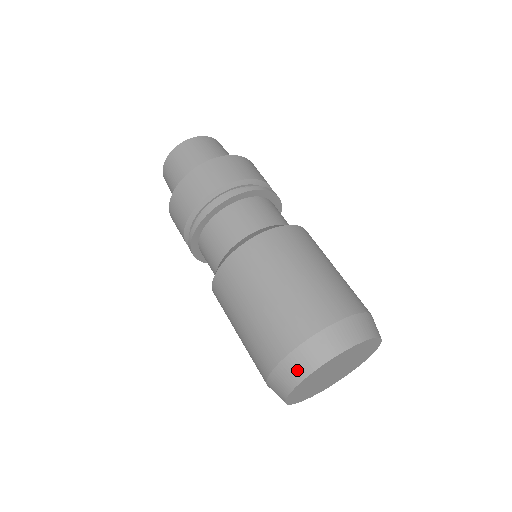
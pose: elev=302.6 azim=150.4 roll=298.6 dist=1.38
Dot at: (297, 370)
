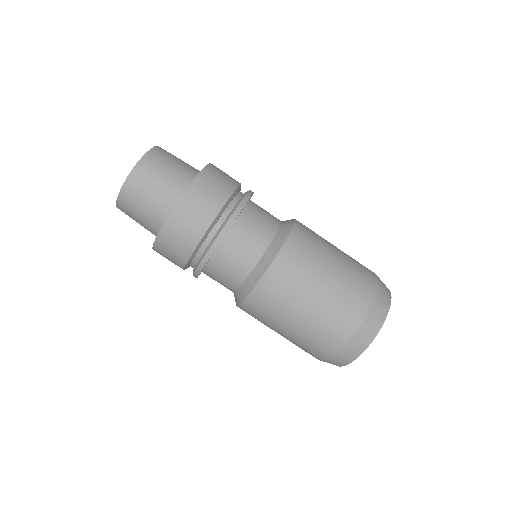
Dot at: occluded
